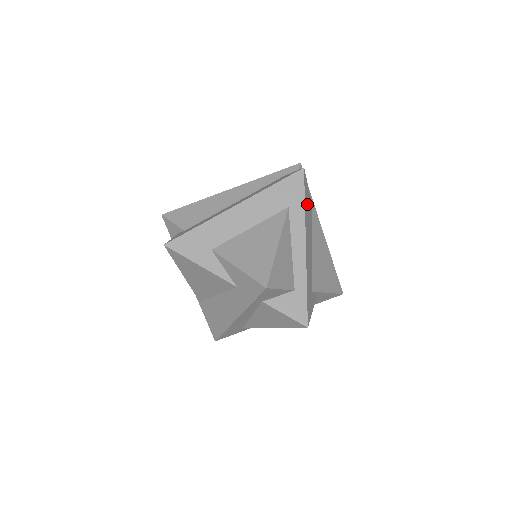
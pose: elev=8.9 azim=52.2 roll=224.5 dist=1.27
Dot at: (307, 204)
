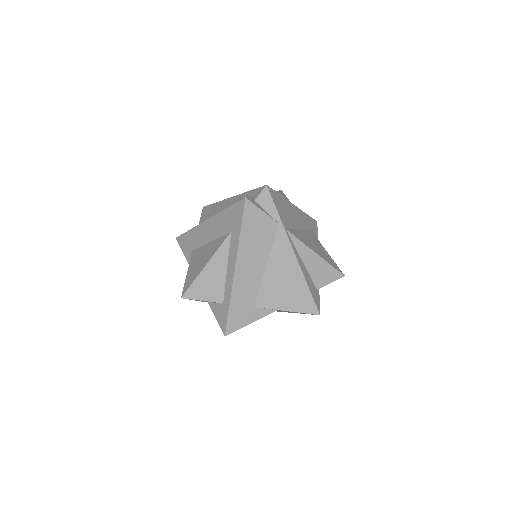
Dot at: (253, 230)
